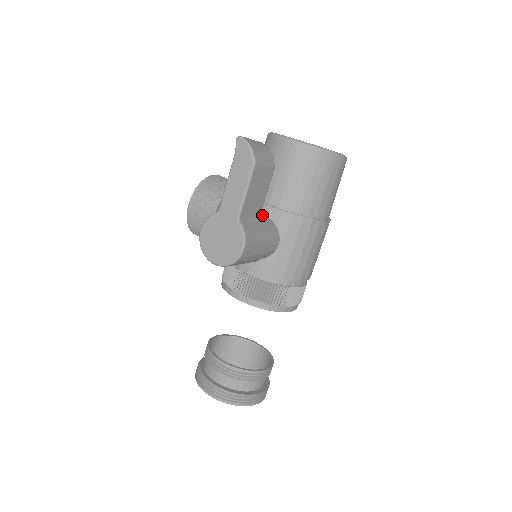
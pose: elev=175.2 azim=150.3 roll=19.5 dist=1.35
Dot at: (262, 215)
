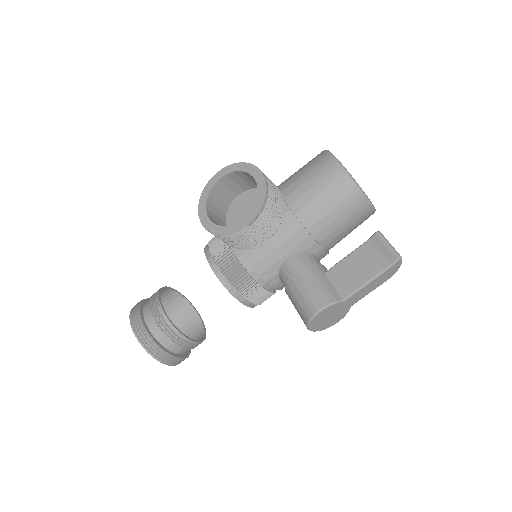
Dot at: occluded
